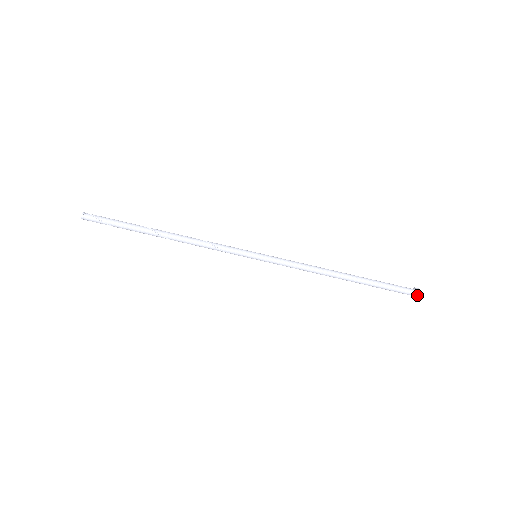
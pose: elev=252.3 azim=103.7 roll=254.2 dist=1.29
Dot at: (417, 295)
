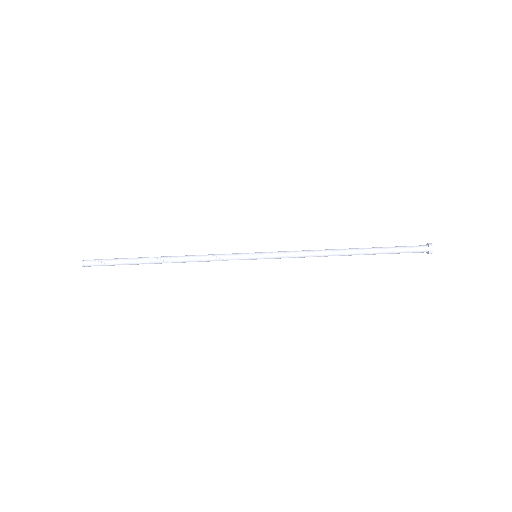
Dot at: (431, 247)
